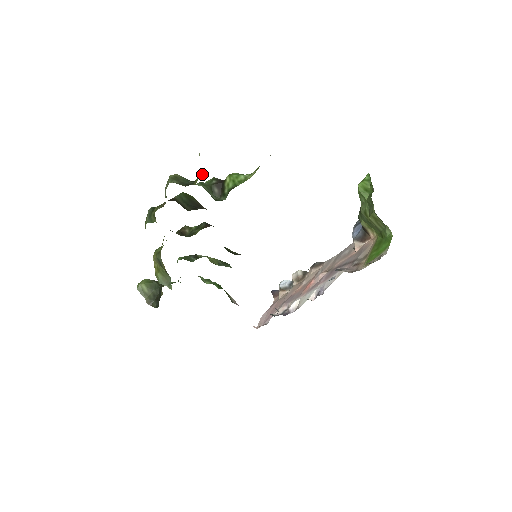
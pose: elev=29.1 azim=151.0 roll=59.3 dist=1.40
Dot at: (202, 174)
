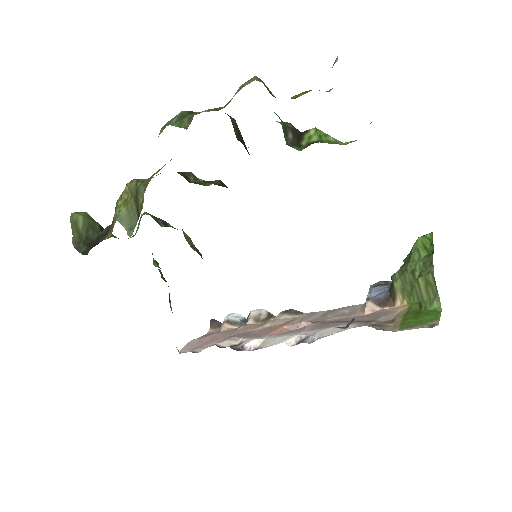
Dot at: occluded
